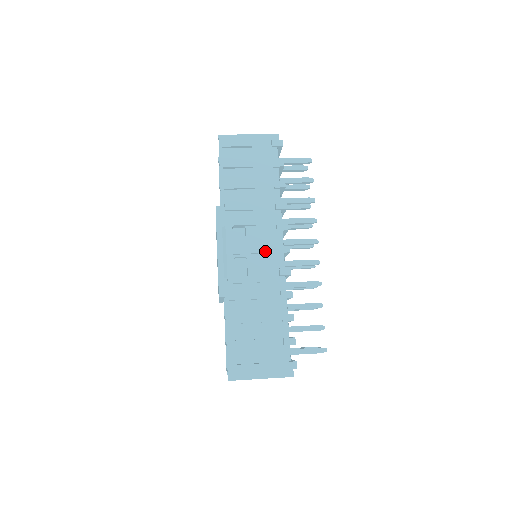
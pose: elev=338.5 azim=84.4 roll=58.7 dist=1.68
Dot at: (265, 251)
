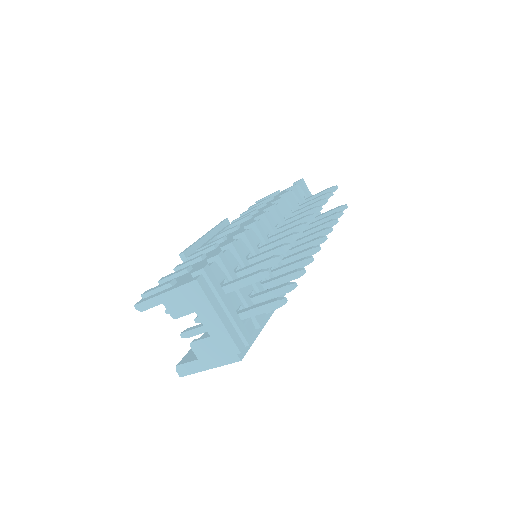
Dot at: occluded
